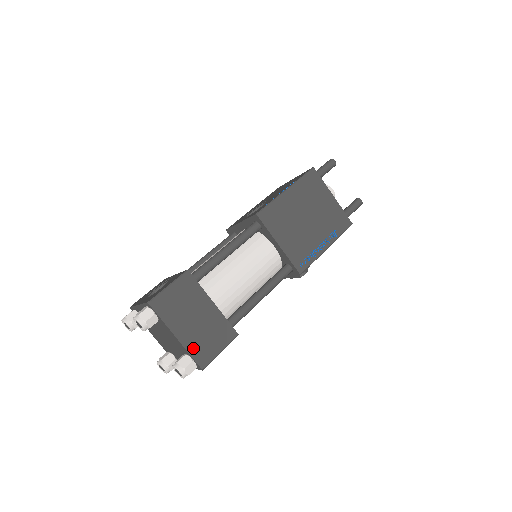
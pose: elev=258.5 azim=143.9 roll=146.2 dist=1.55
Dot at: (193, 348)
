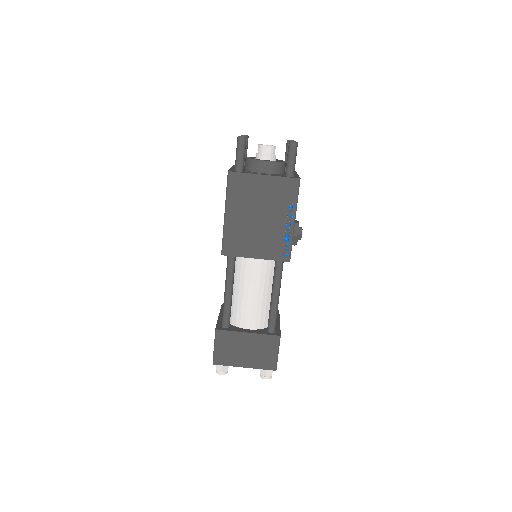
Dot at: (260, 365)
